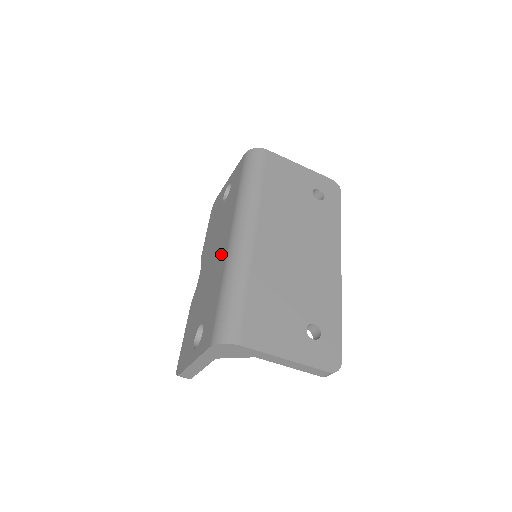
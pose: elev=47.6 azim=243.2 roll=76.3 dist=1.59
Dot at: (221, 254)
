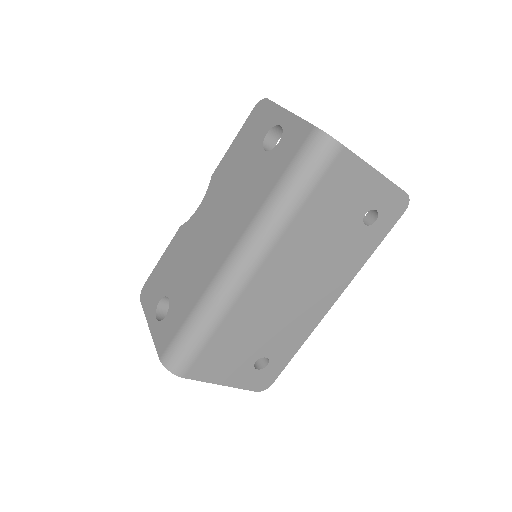
Dot at: (215, 254)
